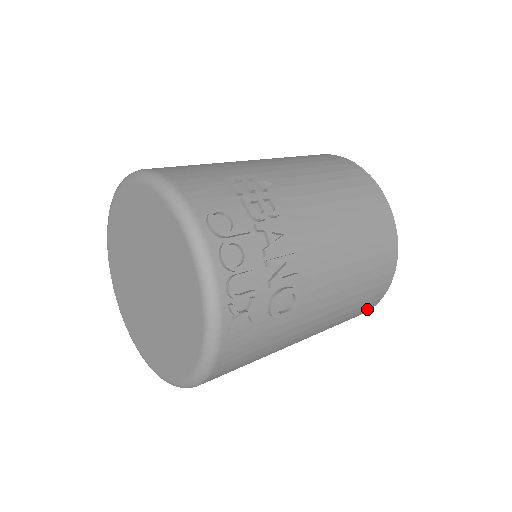
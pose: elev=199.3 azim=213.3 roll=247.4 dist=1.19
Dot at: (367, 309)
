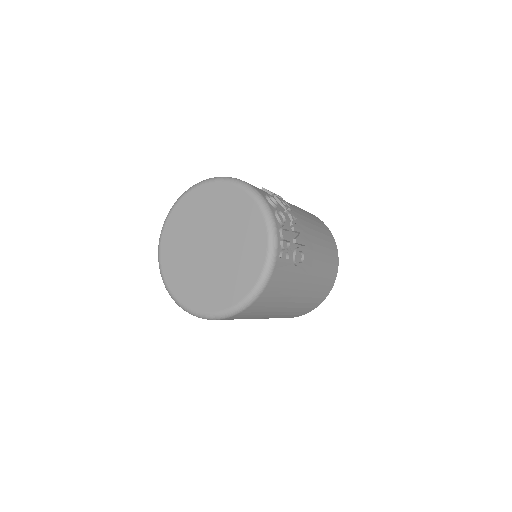
Dot at: (321, 300)
